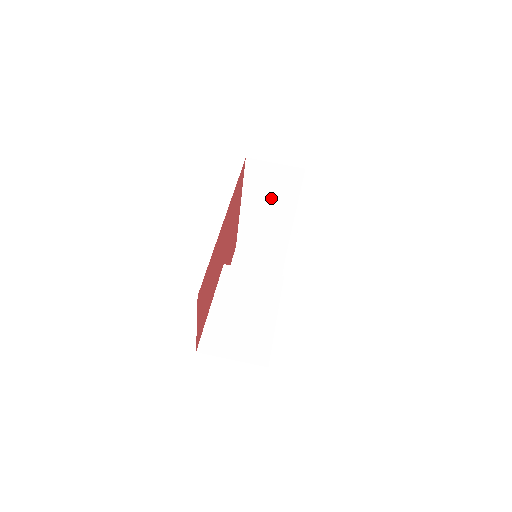
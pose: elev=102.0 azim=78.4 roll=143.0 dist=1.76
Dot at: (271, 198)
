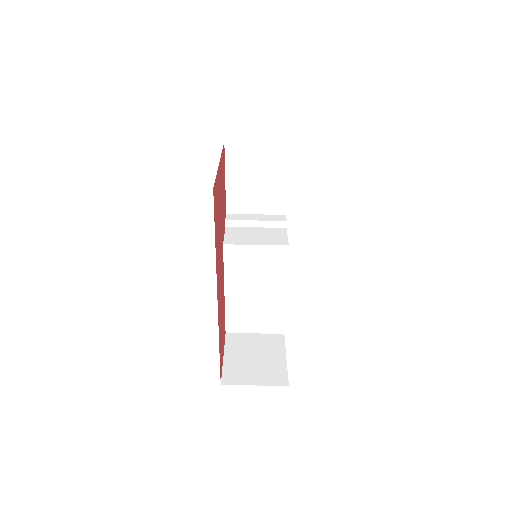
Dot at: occluded
